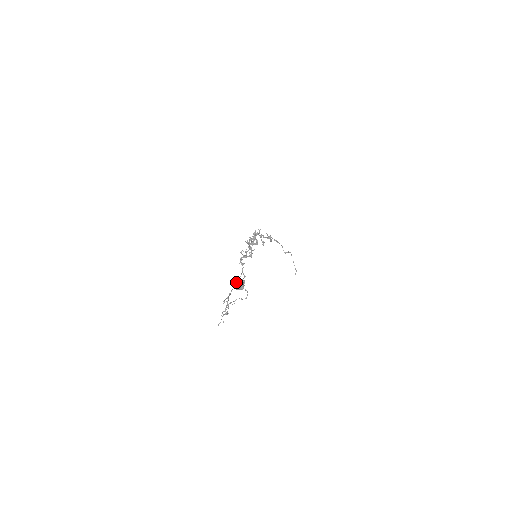
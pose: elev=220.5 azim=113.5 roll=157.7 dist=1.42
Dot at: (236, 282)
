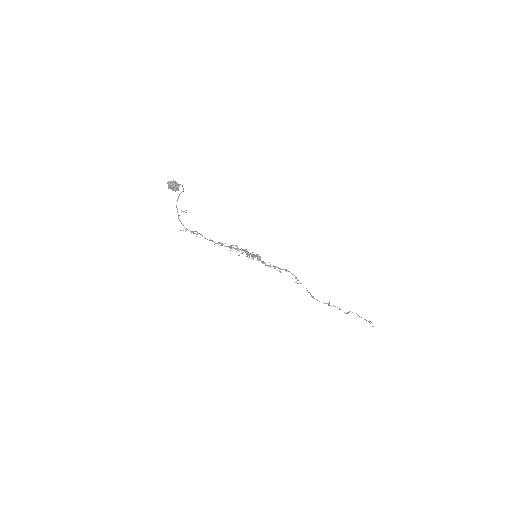
Dot at: (168, 182)
